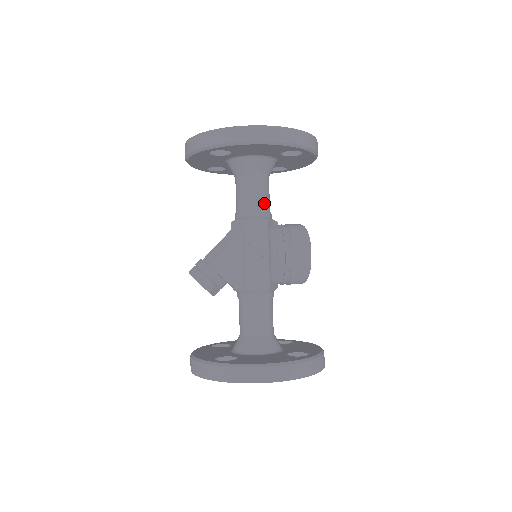
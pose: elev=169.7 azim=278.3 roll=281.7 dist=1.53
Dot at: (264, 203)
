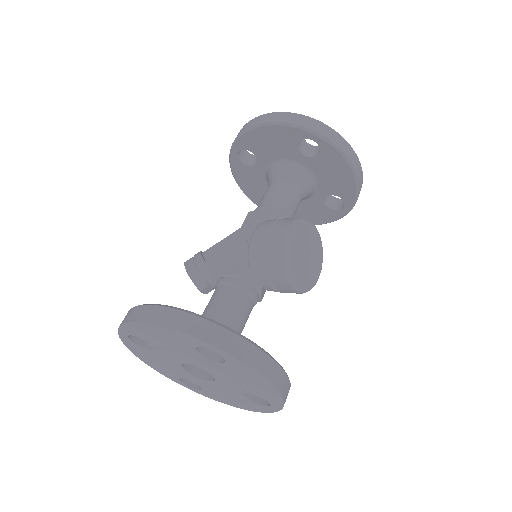
Dot at: (277, 201)
